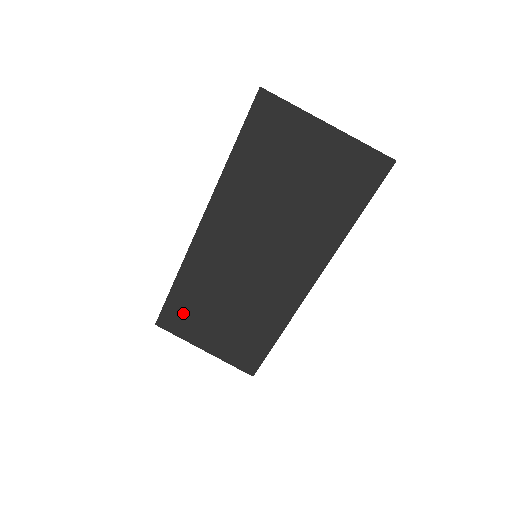
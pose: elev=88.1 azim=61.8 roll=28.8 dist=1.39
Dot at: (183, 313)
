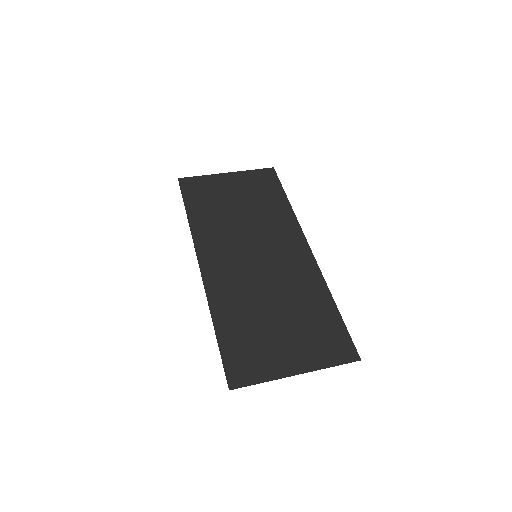
Dot at: (245, 350)
